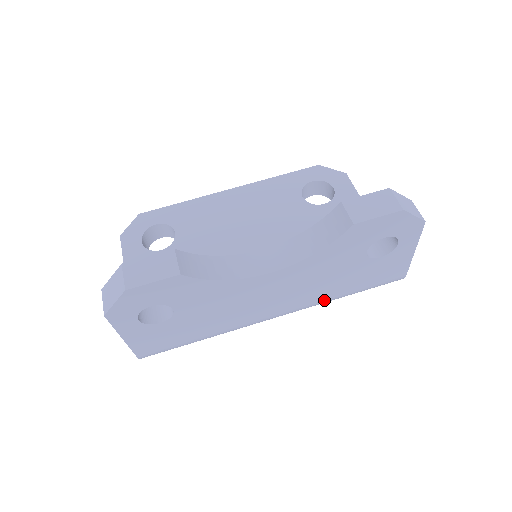
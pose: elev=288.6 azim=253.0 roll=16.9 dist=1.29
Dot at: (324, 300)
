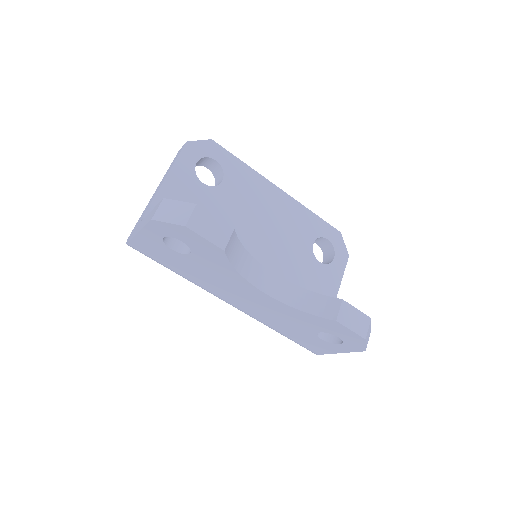
Dot at: (265, 323)
